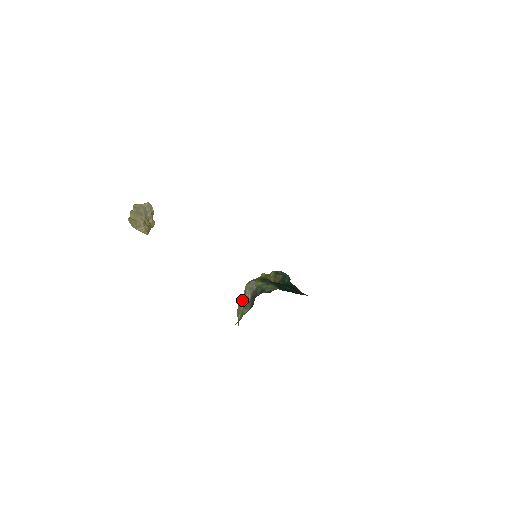
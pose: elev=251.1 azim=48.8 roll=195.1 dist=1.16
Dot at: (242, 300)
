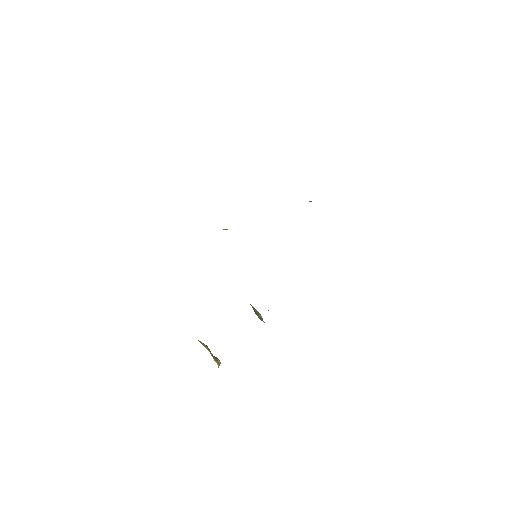
Dot at: occluded
